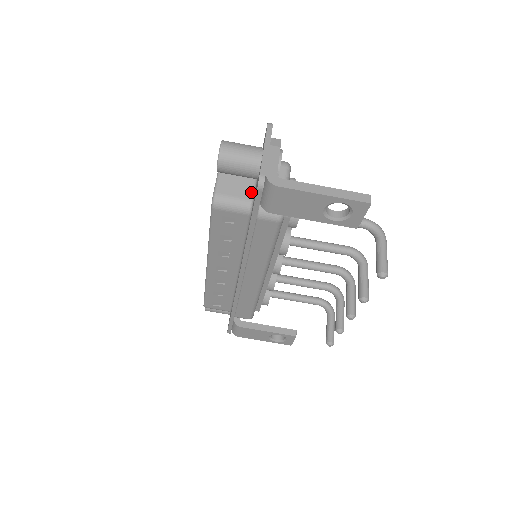
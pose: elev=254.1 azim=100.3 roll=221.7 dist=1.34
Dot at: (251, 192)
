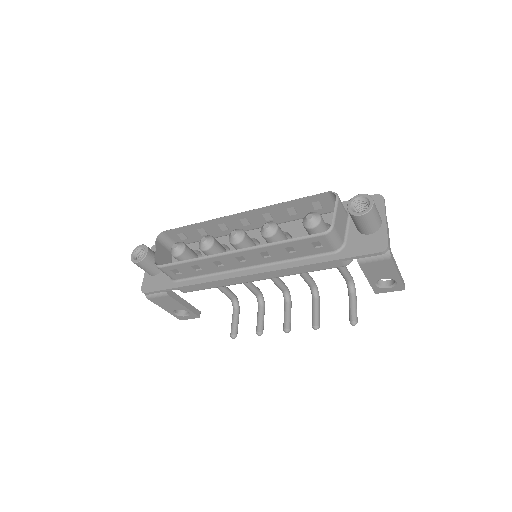
Dot at: (344, 235)
